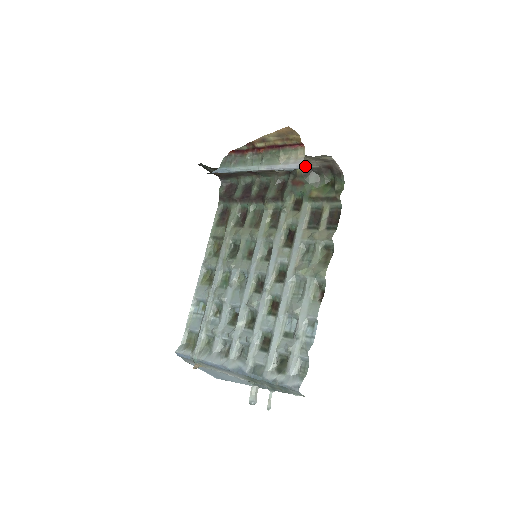
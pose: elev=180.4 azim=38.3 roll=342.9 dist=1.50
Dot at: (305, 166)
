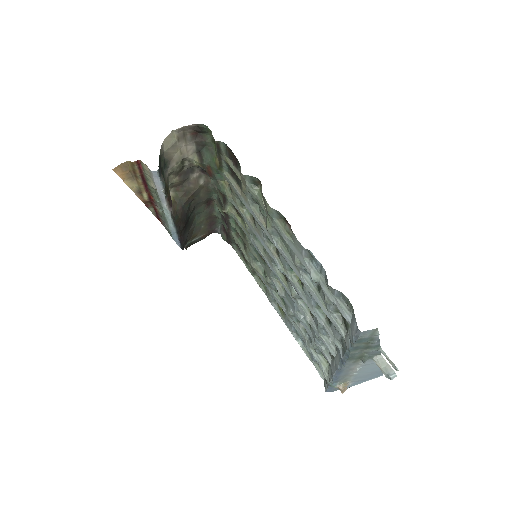
Dot at: (194, 156)
